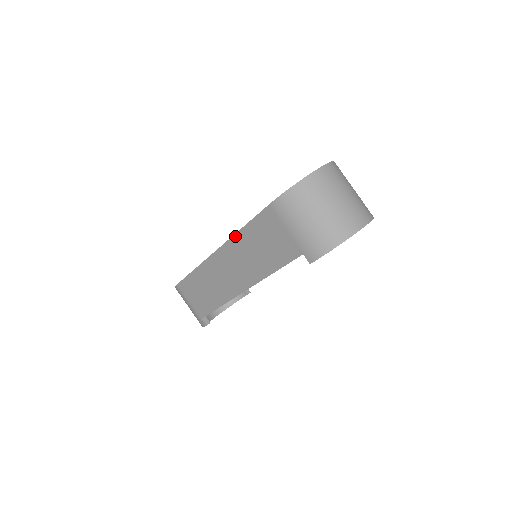
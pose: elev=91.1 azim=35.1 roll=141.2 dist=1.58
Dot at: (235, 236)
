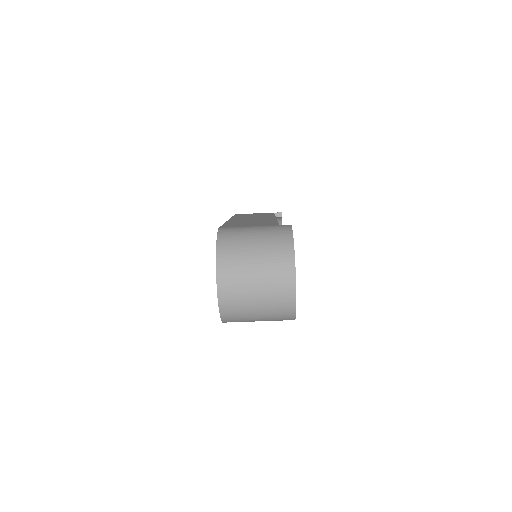
Dot at: occluded
